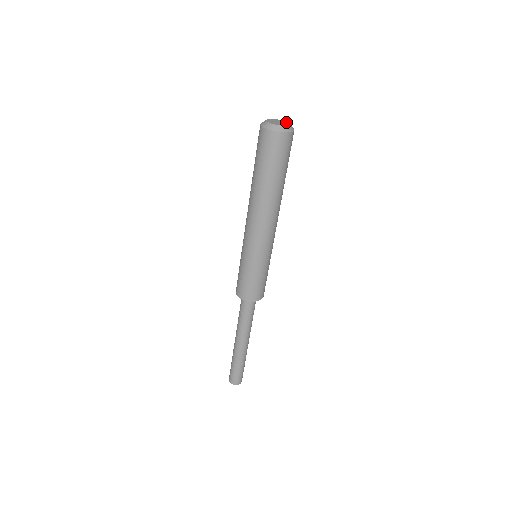
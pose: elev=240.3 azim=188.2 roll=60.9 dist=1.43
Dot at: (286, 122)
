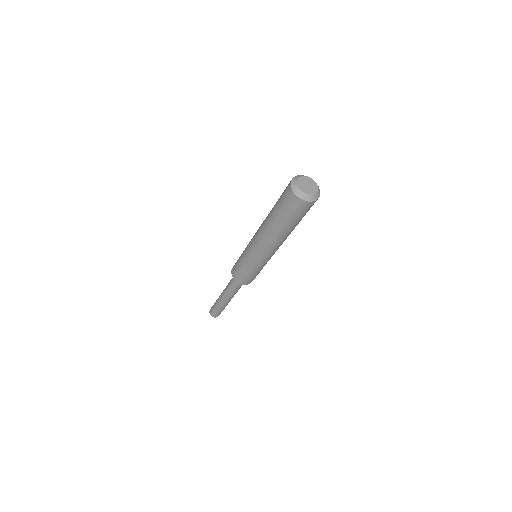
Dot at: (316, 189)
